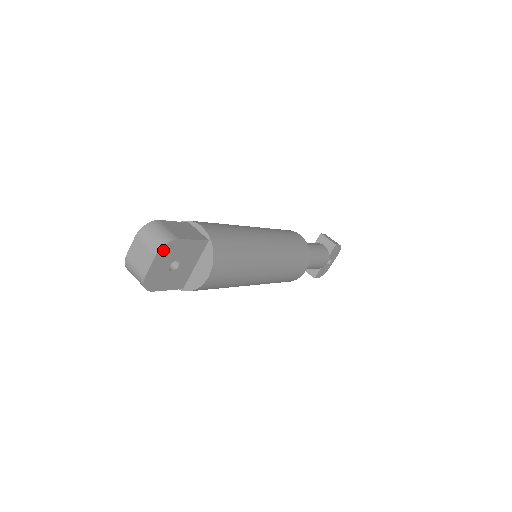
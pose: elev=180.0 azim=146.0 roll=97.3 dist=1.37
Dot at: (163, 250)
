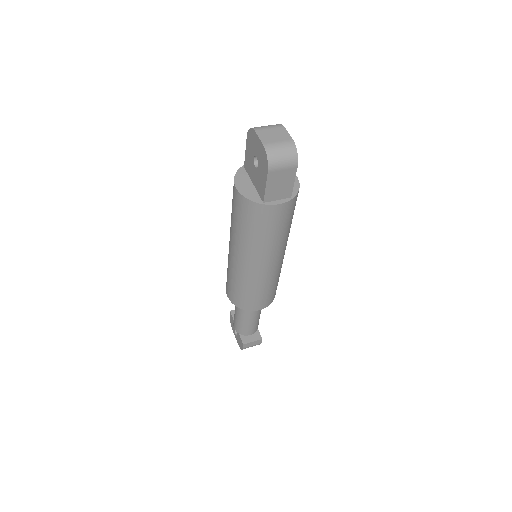
Dot at: occluded
